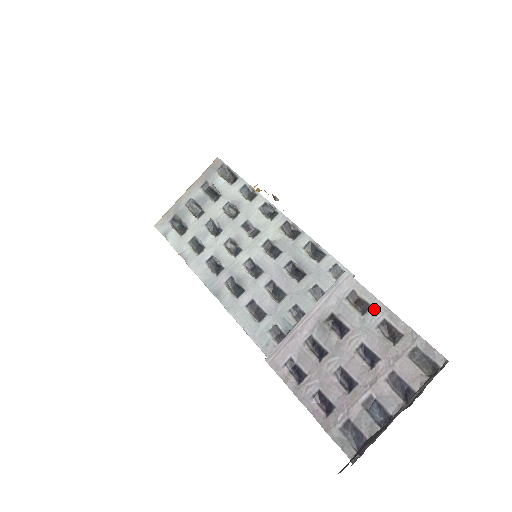
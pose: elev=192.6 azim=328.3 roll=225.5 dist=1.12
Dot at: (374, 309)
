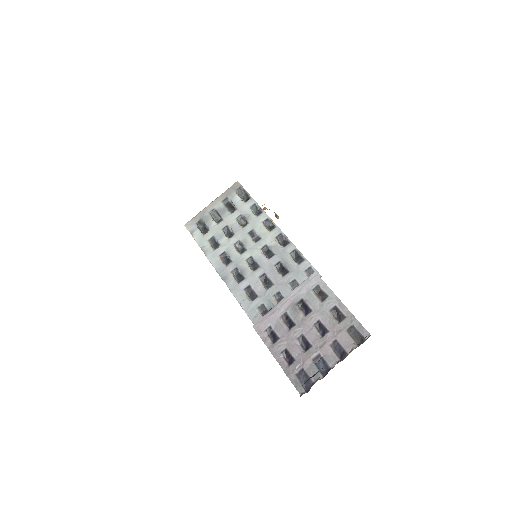
Dot at: (330, 299)
